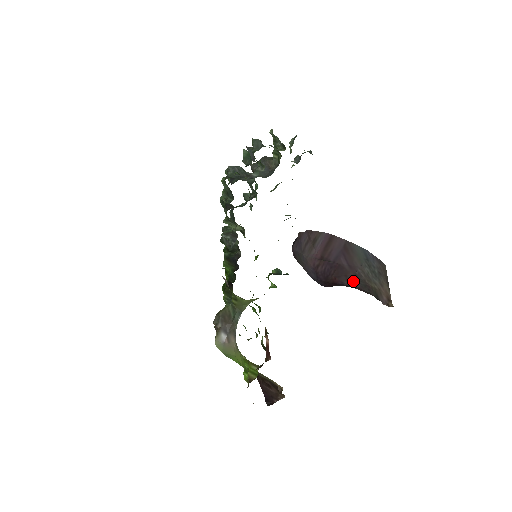
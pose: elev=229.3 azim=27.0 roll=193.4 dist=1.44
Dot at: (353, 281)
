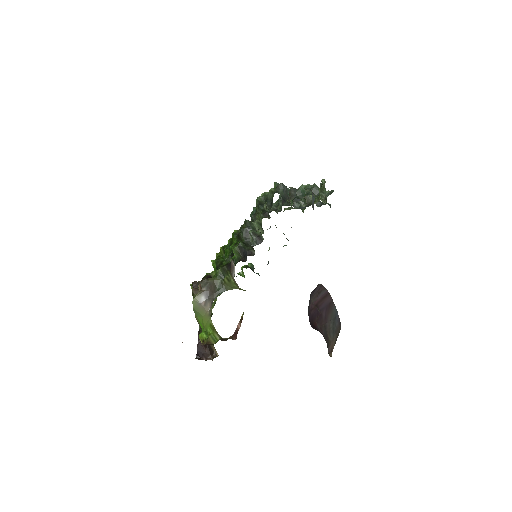
Dot at: (323, 329)
